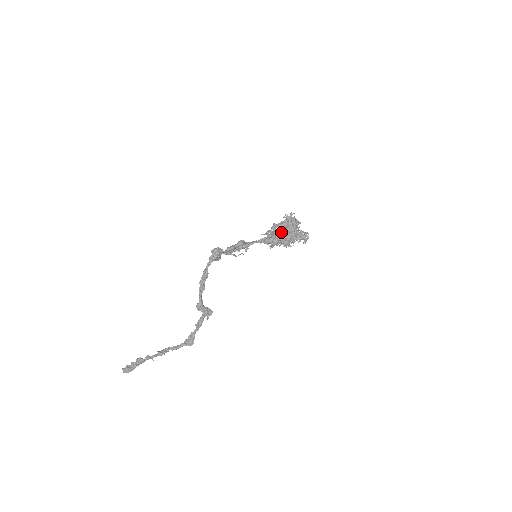
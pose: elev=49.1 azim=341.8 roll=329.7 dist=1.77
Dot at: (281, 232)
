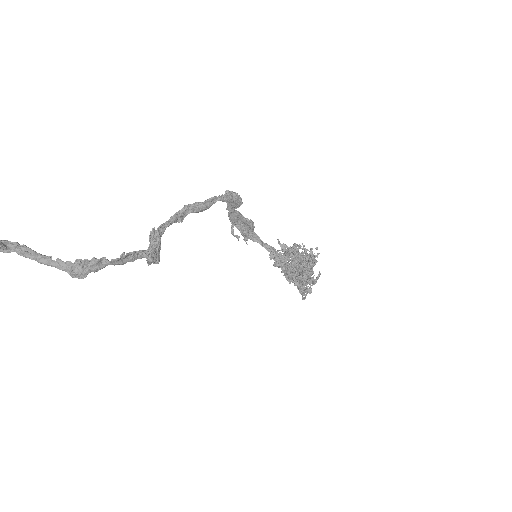
Dot at: (301, 260)
